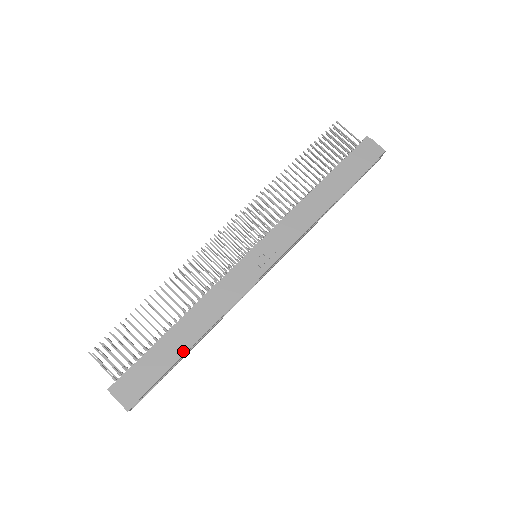
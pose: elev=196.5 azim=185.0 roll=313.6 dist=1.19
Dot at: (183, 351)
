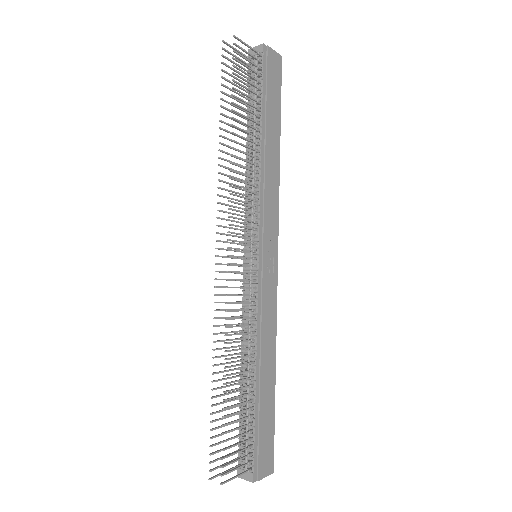
Dot at: (273, 391)
